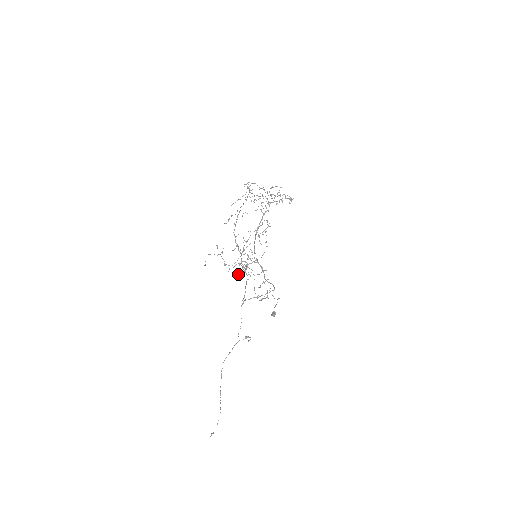
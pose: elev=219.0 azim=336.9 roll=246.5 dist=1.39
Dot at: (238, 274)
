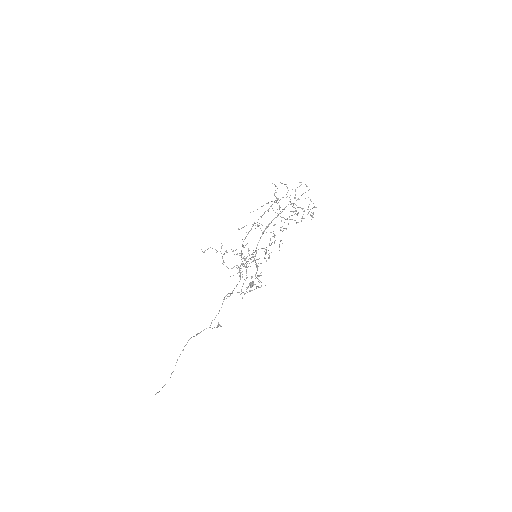
Dot at: occluded
